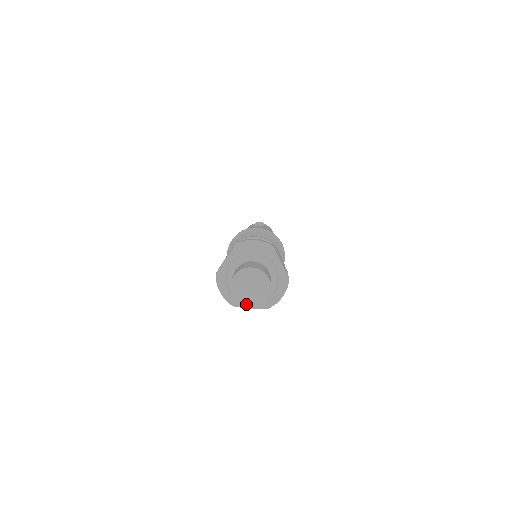
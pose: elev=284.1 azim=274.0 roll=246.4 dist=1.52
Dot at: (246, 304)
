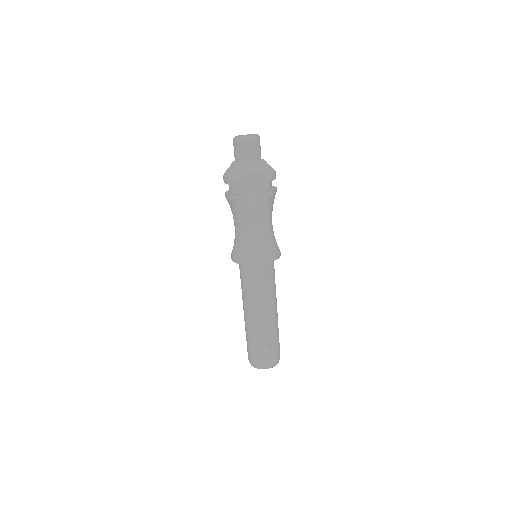
Dot at: (246, 137)
